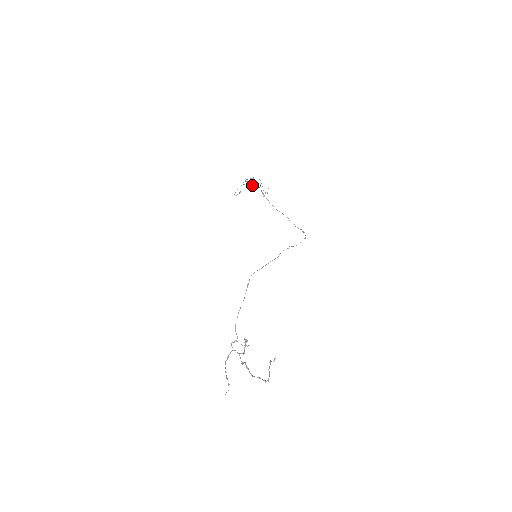
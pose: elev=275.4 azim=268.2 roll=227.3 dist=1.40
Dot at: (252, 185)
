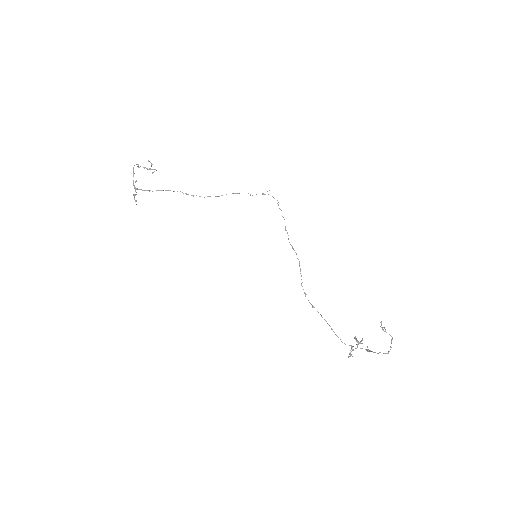
Dot at: occluded
